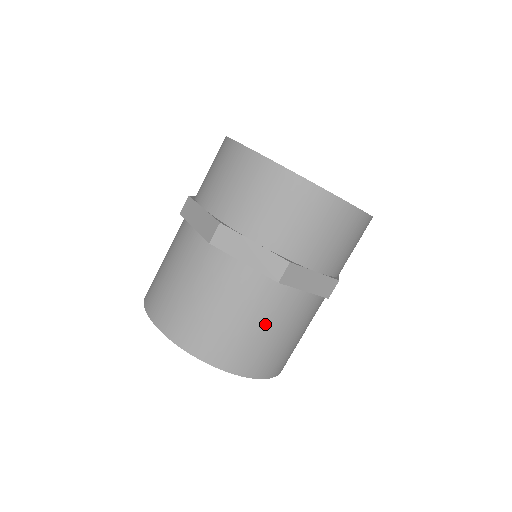
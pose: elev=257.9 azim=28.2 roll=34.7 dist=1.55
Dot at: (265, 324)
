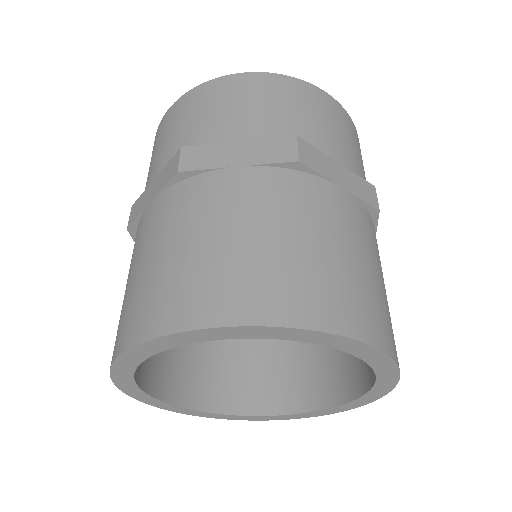
Dot at: (196, 232)
